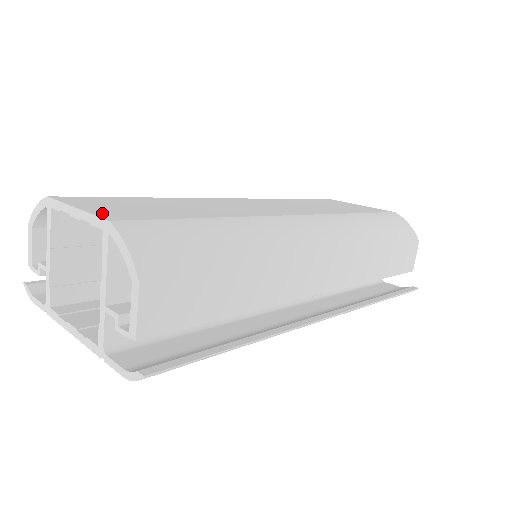
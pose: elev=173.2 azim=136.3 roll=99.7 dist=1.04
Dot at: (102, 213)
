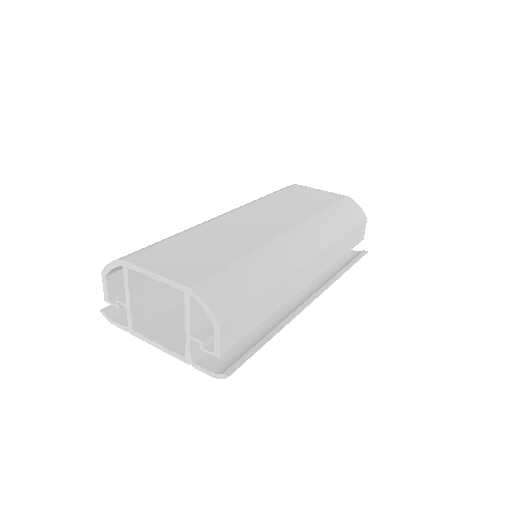
Dot at: (177, 277)
